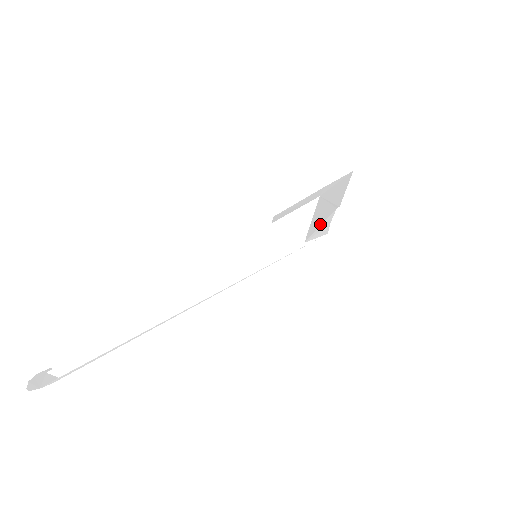
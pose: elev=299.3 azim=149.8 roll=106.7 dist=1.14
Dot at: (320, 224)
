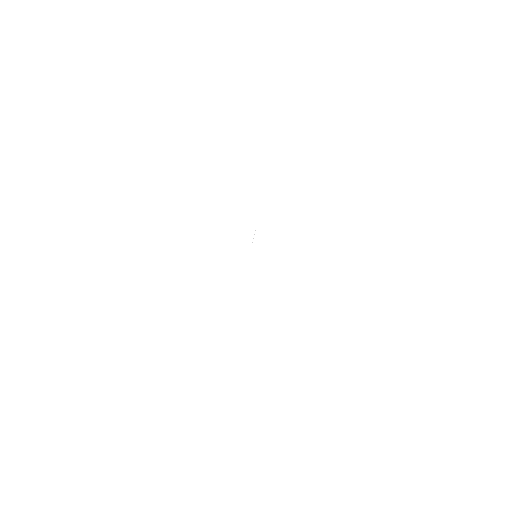
Dot at: occluded
